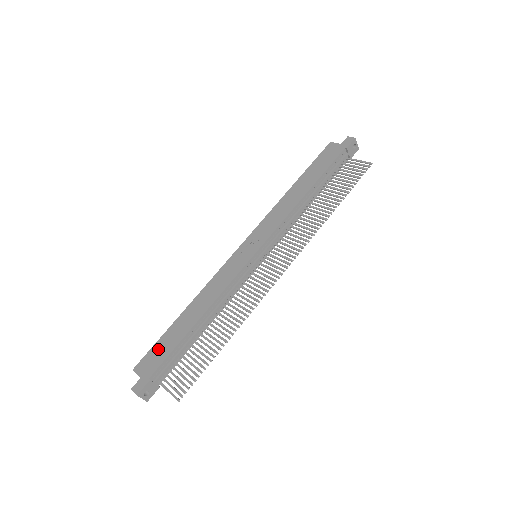
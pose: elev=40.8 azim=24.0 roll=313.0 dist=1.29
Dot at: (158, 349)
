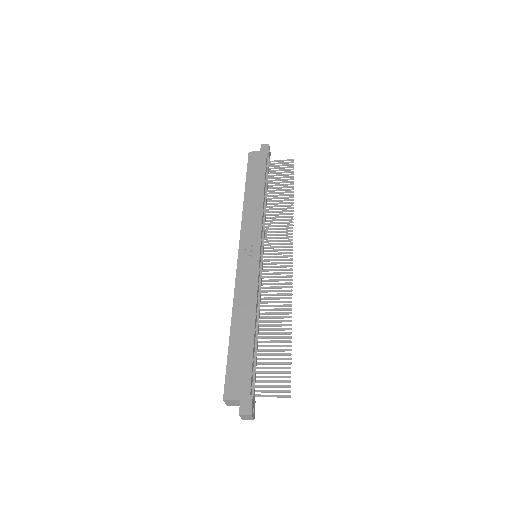
Dot at: (235, 368)
